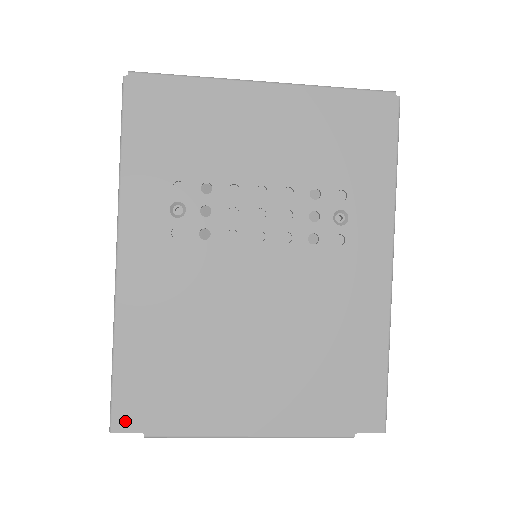
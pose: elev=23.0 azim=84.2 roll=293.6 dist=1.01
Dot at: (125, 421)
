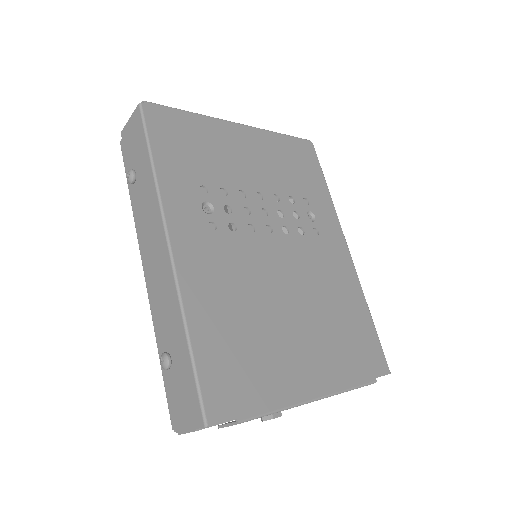
Dot at: (217, 410)
